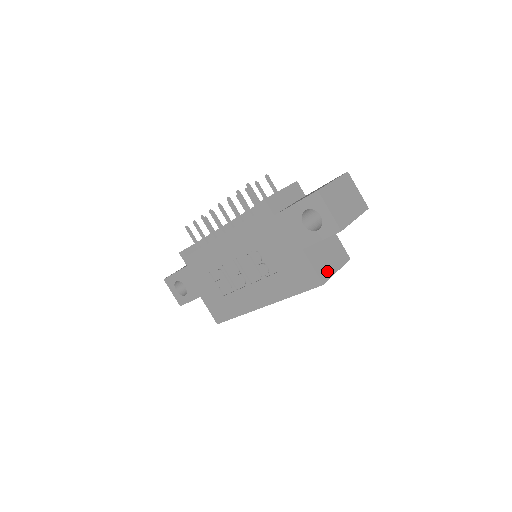
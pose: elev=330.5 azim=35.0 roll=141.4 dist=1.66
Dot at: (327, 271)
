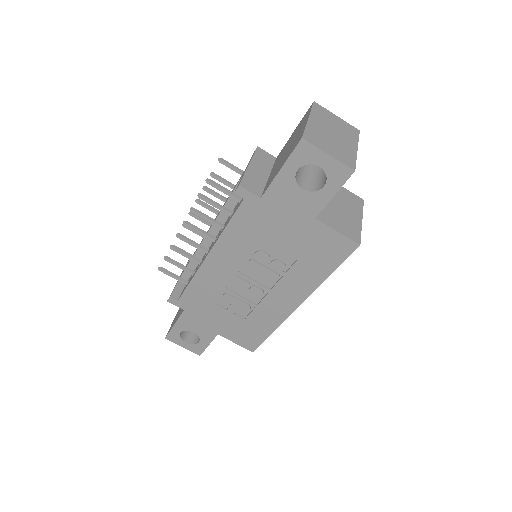
Dot at: (353, 227)
